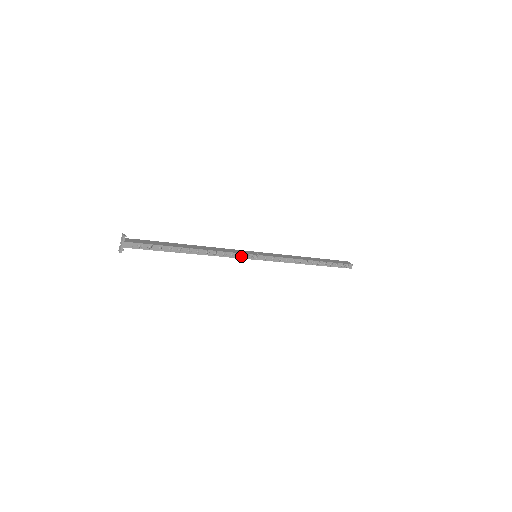
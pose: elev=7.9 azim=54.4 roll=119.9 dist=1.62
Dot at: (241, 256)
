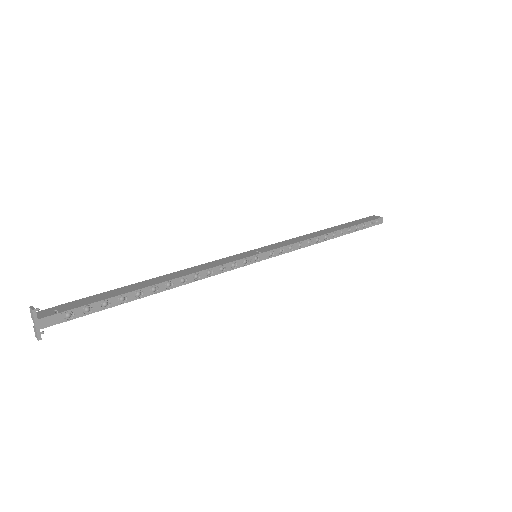
Dot at: (235, 265)
